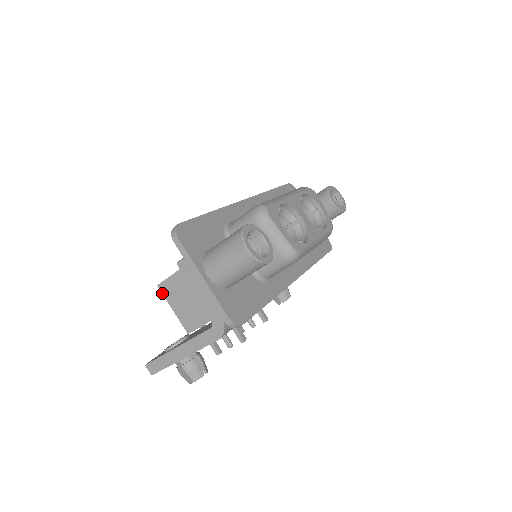
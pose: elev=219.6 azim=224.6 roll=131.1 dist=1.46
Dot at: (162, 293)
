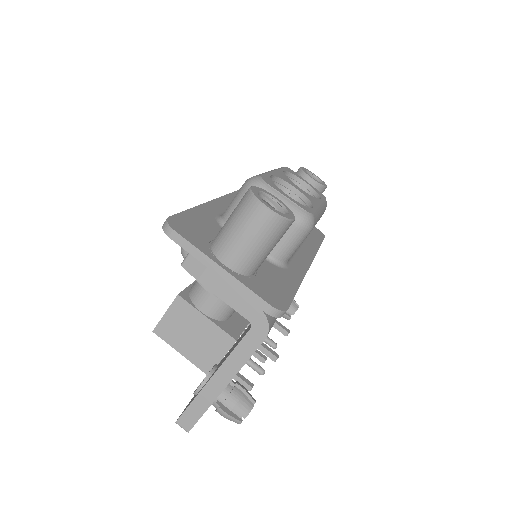
Dot at: (161, 338)
